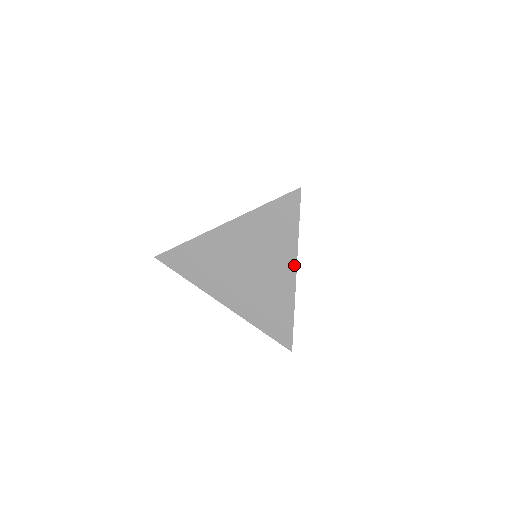
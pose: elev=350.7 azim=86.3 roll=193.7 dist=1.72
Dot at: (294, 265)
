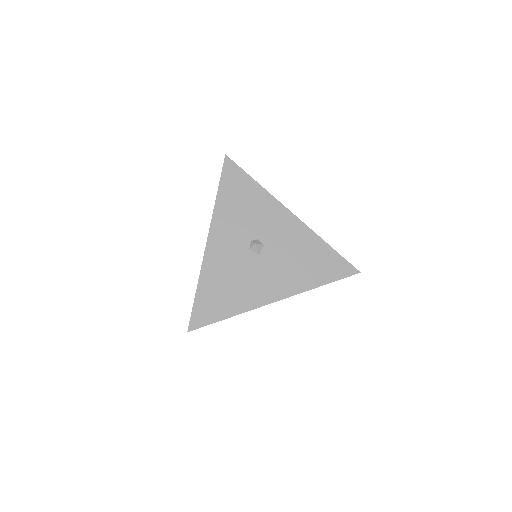
Dot at: occluded
